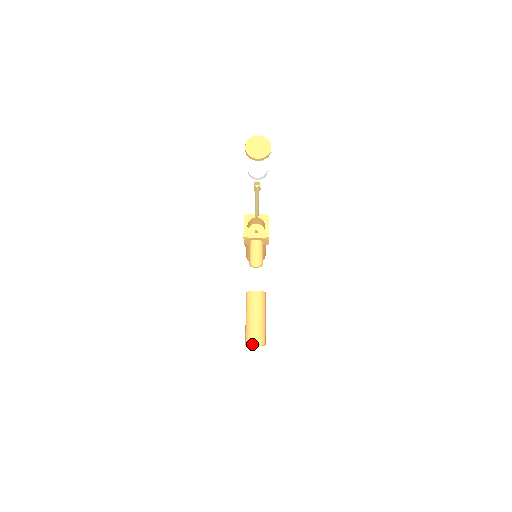
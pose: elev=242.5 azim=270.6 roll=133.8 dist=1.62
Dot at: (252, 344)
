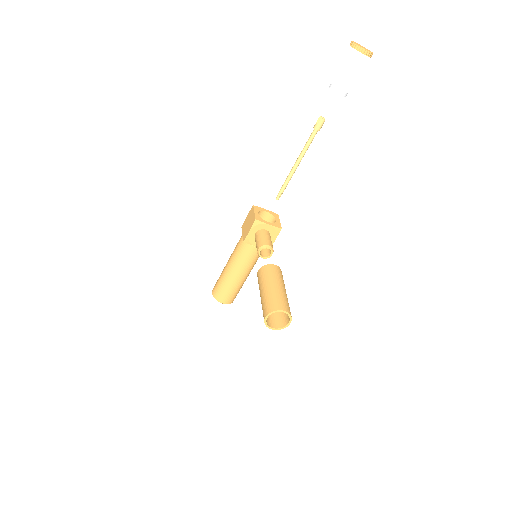
Dot at: (279, 311)
